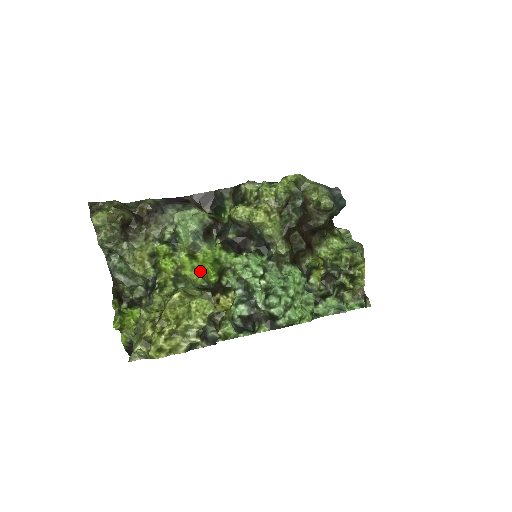
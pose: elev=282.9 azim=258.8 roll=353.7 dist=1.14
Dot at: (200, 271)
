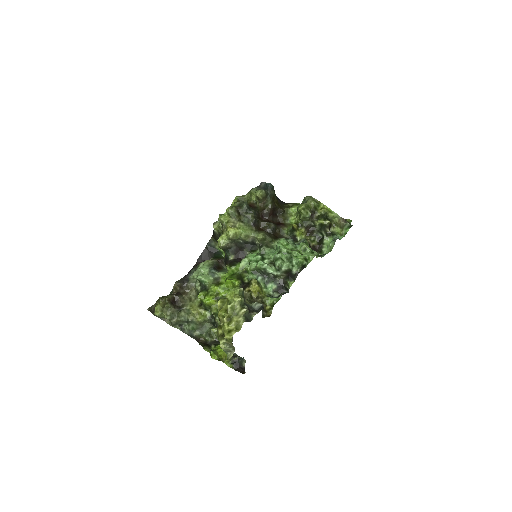
Dot at: (229, 287)
